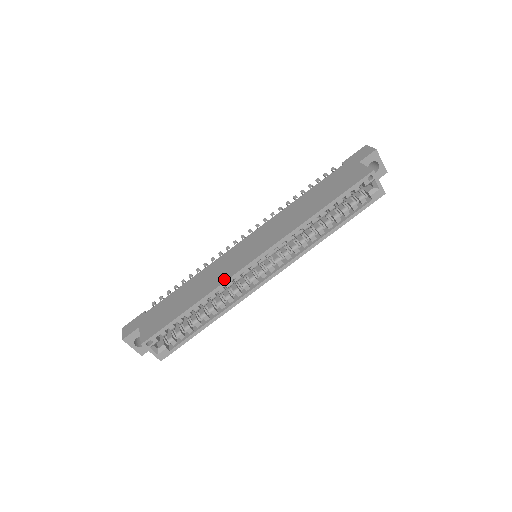
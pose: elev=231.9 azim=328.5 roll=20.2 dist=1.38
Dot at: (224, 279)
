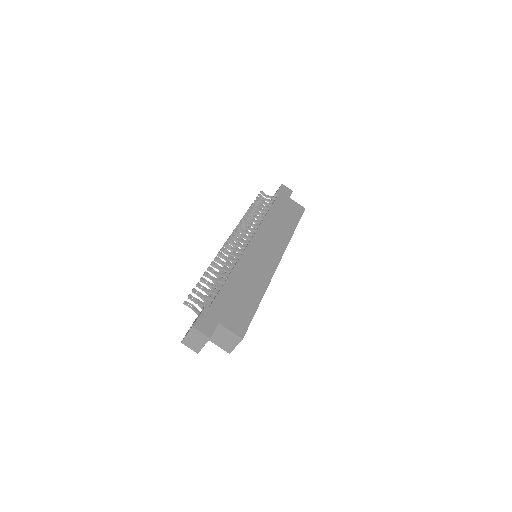
Dot at: (269, 277)
